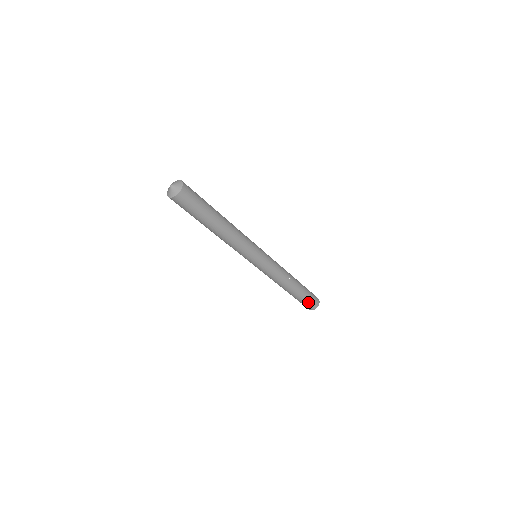
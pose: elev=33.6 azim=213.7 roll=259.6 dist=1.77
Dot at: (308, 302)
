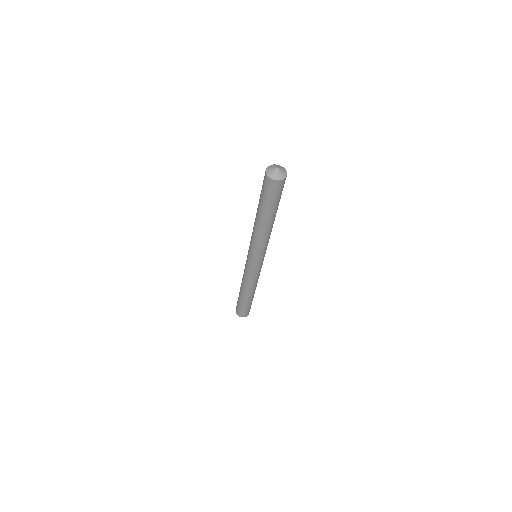
Dot at: (250, 307)
